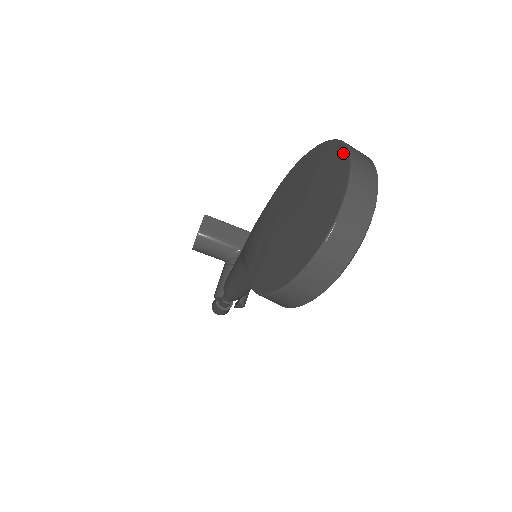
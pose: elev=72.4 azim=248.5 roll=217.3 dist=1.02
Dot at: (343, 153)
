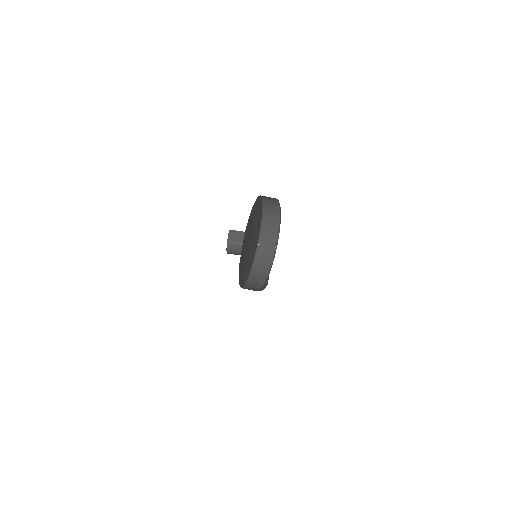
Dot at: (261, 208)
